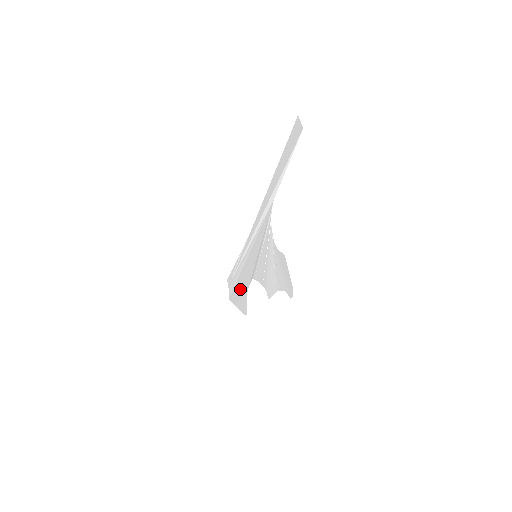
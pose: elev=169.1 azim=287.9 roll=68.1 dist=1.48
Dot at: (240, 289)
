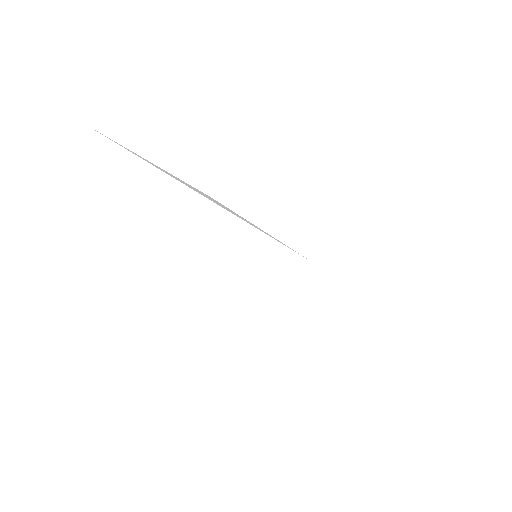
Dot at: occluded
